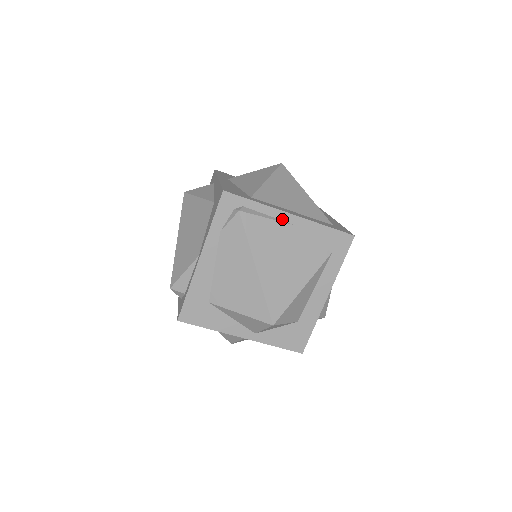
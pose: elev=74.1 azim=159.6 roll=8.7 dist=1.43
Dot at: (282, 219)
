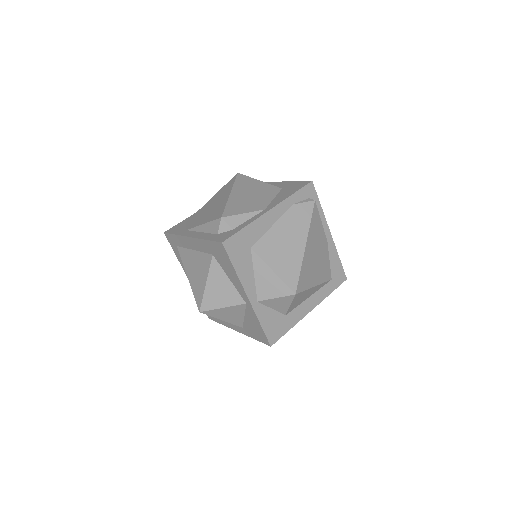
Dot at: (325, 231)
